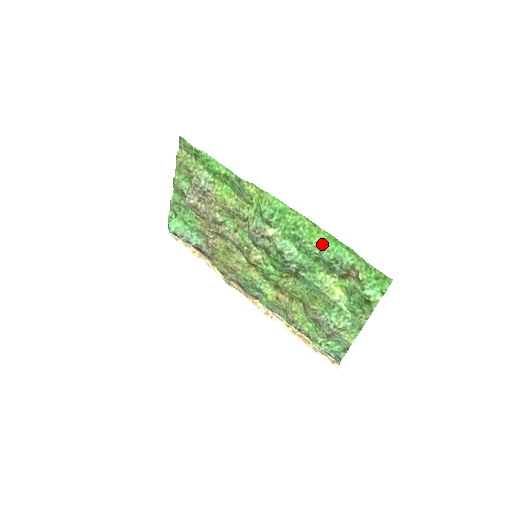
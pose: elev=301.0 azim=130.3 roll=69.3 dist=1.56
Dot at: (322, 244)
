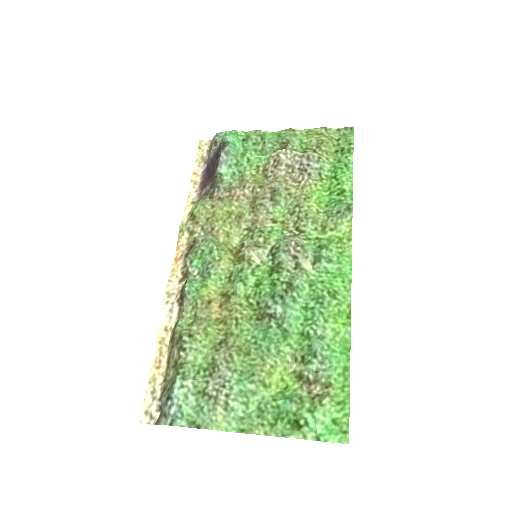
Dot at: (332, 335)
